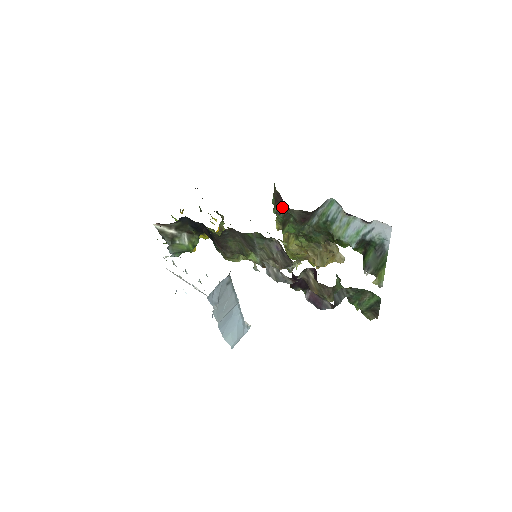
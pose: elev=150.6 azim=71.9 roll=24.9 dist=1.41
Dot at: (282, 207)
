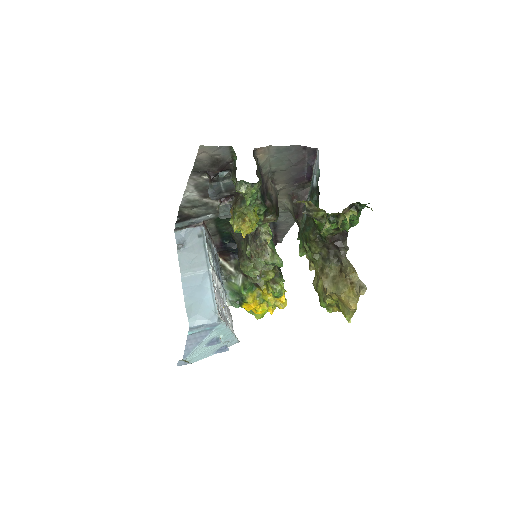
Dot at: occluded
